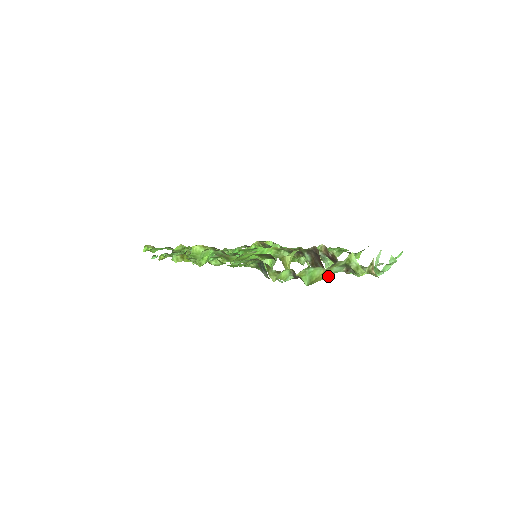
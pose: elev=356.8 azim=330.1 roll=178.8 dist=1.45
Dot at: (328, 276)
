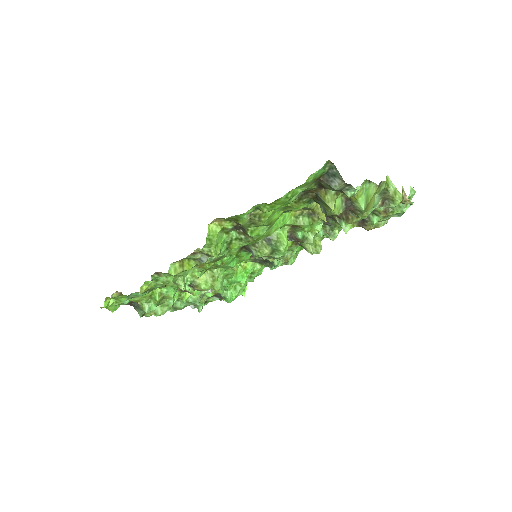
Dot at: (372, 207)
